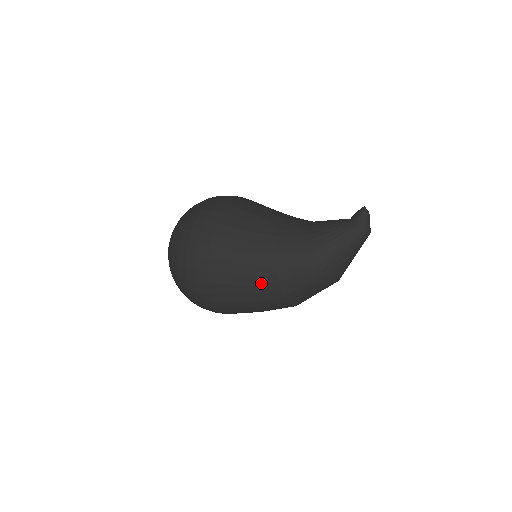
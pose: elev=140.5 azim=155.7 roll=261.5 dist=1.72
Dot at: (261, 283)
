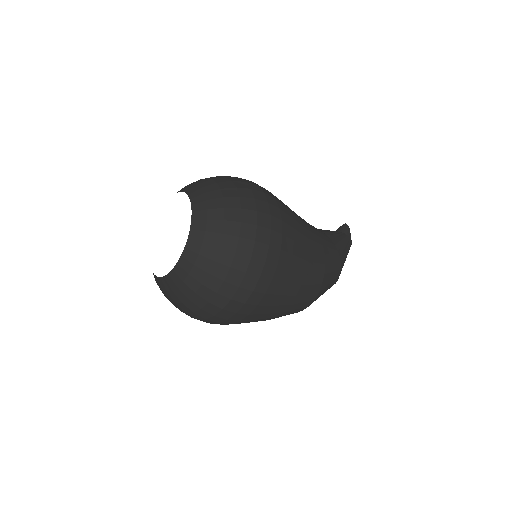
Dot at: (314, 273)
